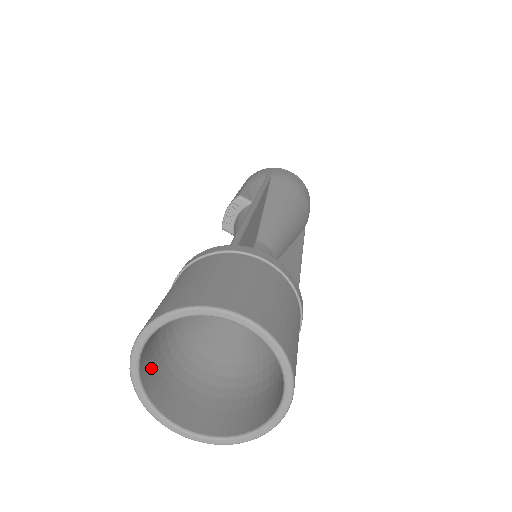
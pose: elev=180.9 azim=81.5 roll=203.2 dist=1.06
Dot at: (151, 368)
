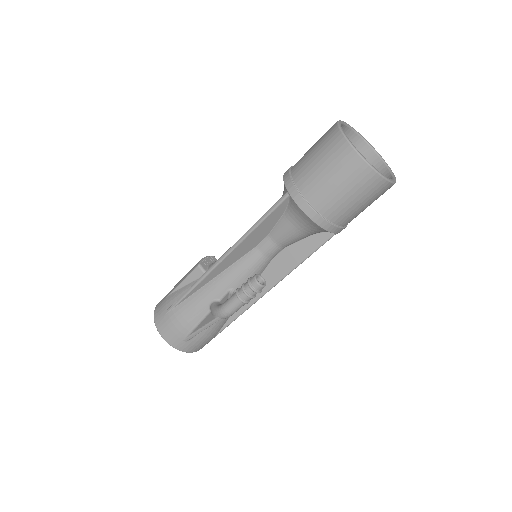
Dot at: occluded
